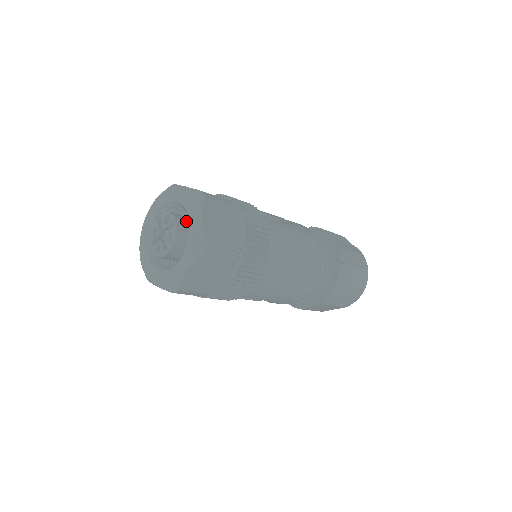
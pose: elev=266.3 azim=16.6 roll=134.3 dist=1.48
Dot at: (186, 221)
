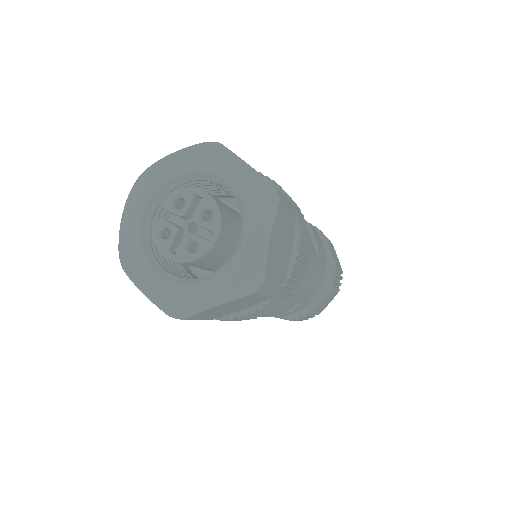
Dot at: occluded
